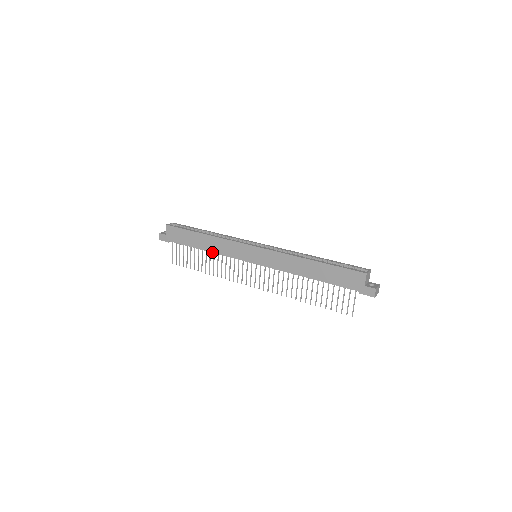
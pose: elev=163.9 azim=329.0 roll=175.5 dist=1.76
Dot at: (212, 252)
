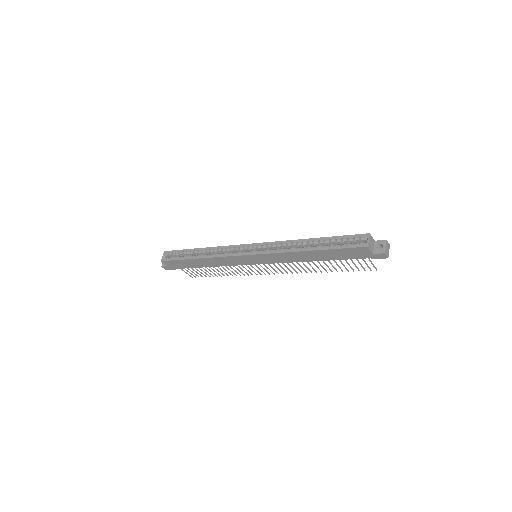
Dot at: (217, 266)
